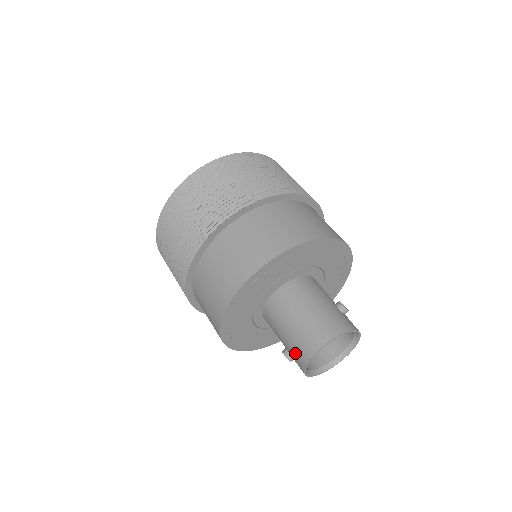
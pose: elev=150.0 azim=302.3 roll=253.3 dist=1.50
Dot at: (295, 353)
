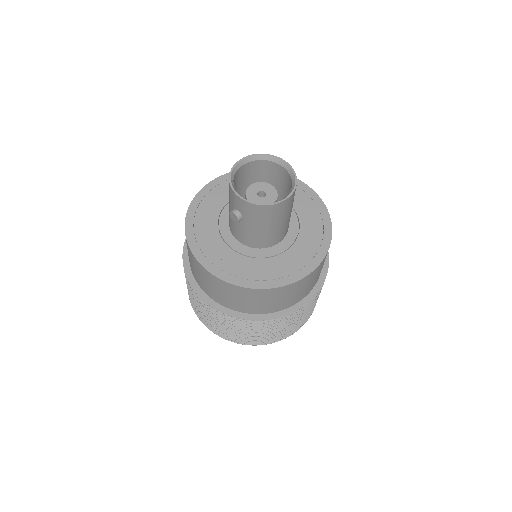
Dot at: occluded
